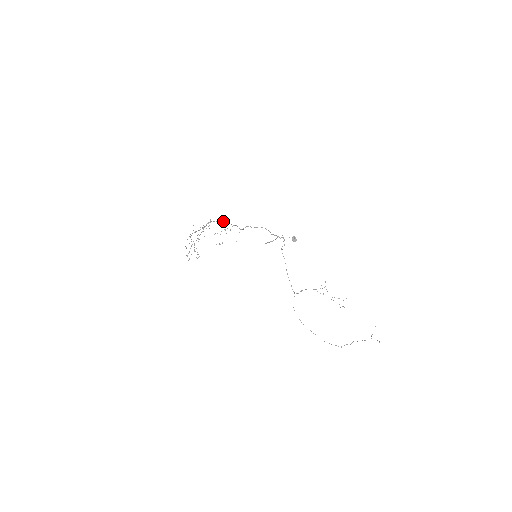
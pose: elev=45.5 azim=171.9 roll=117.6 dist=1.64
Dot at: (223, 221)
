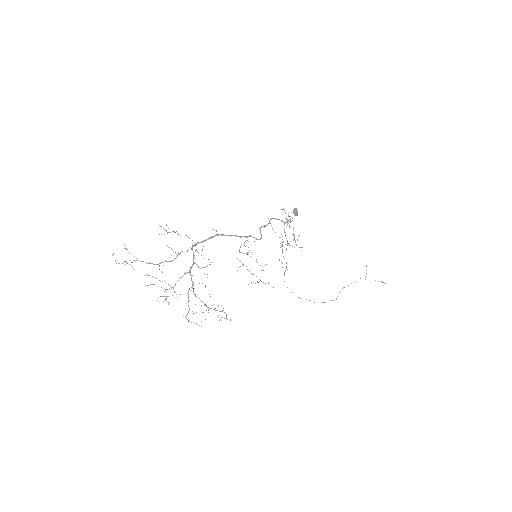
Dot at: (221, 235)
